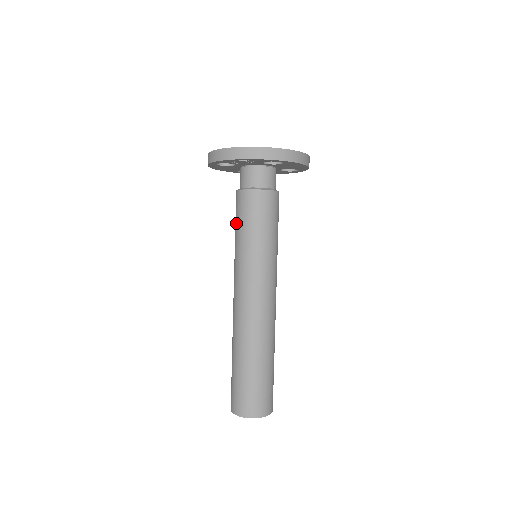
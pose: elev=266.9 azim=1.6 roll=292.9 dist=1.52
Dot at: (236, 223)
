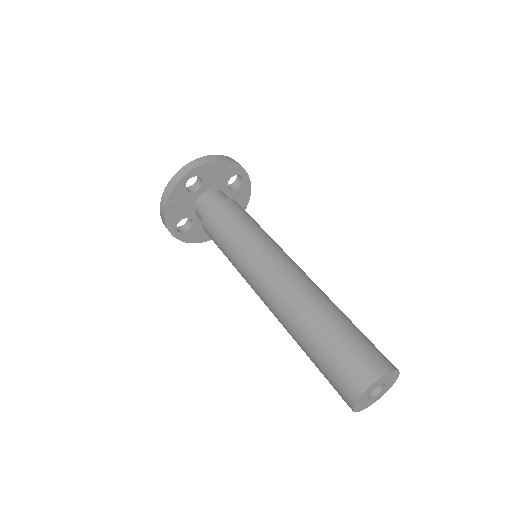
Dot at: occluded
